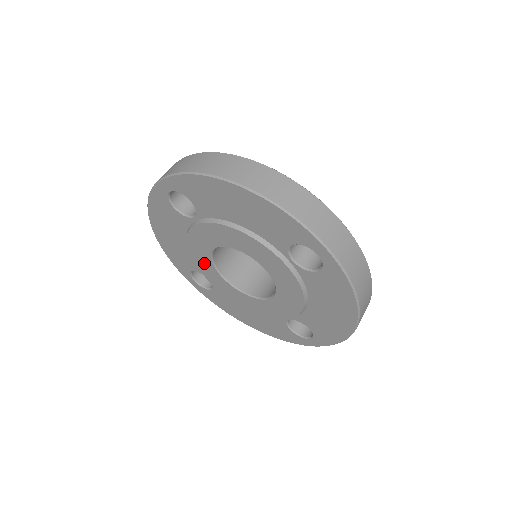
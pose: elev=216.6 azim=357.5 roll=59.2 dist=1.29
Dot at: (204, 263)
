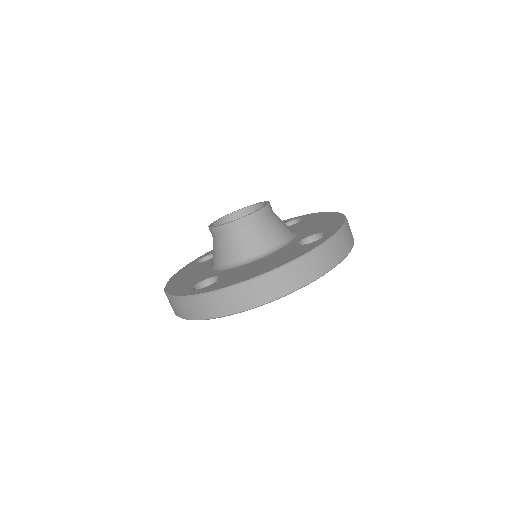
Dot at: occluded
